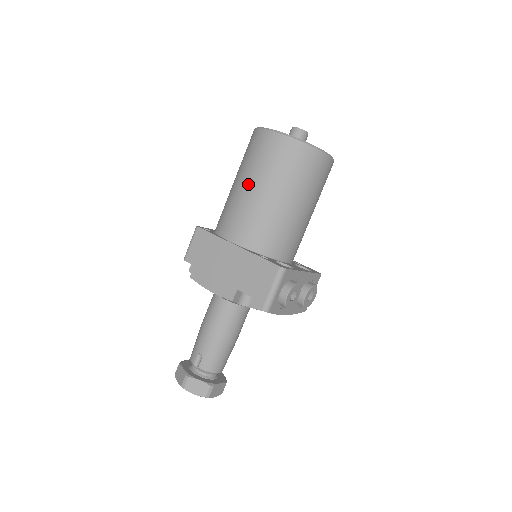
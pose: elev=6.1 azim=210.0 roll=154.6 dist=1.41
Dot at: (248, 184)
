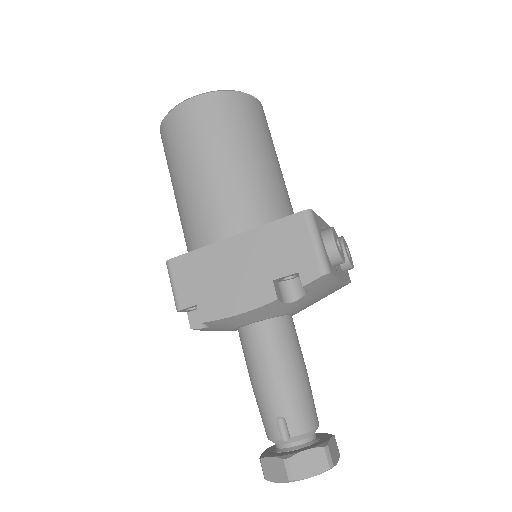
Dot at: (196, 169)
